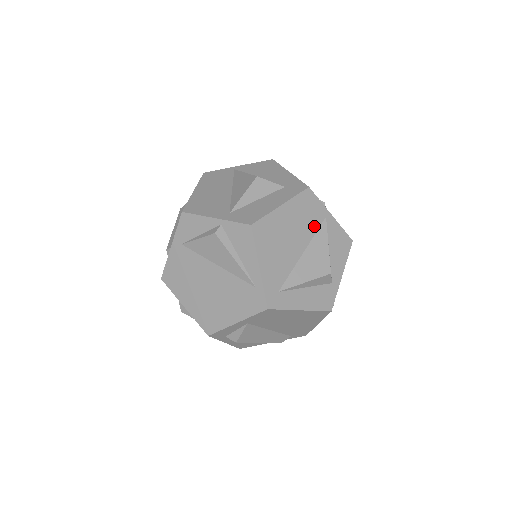
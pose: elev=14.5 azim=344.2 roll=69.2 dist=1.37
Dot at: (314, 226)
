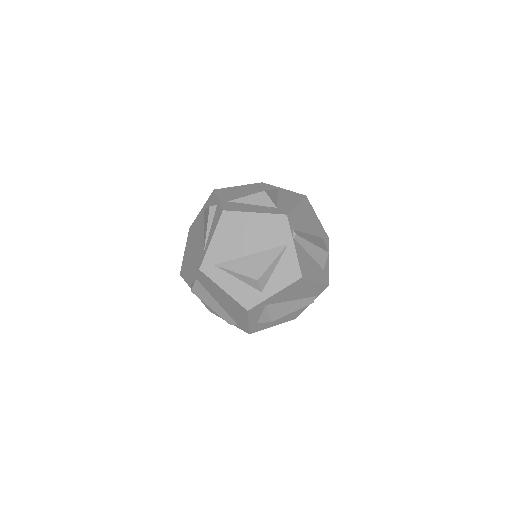
Dot at: (273, 243)
